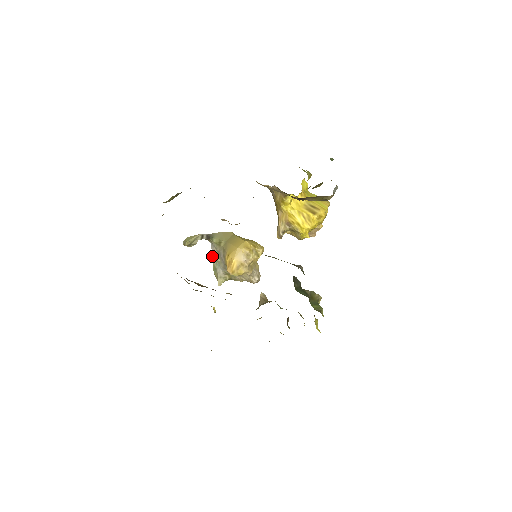
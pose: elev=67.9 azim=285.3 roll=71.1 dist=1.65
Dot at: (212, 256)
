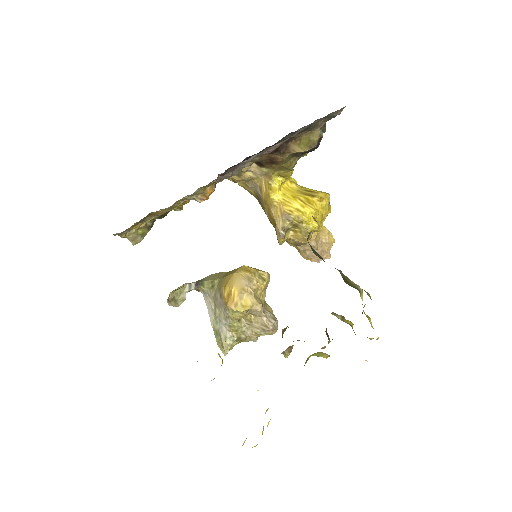
Dot at: (209, 316)
